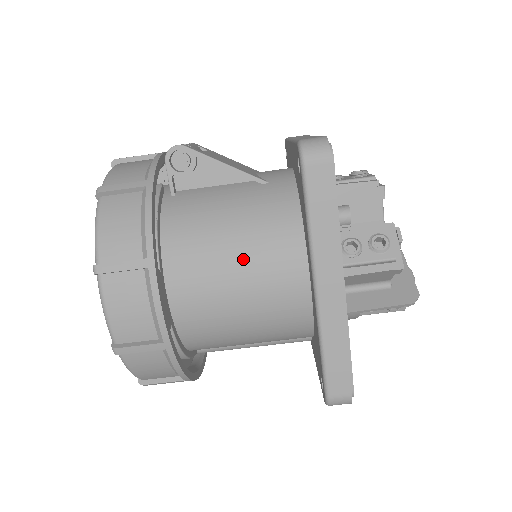
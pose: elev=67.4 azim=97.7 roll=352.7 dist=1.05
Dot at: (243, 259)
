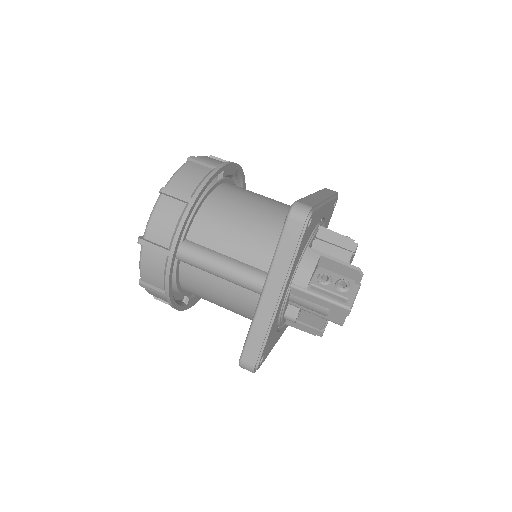
Dot at: occluded
